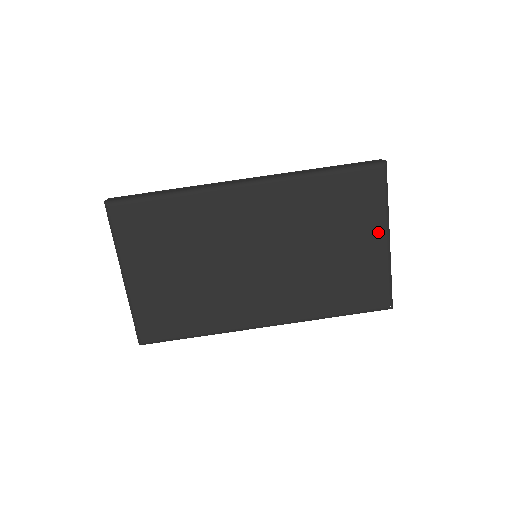
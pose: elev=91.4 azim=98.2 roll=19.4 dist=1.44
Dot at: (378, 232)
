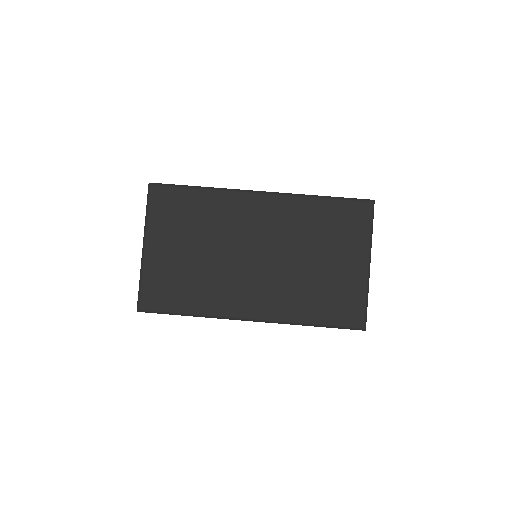
Dot at: (361, 255)
